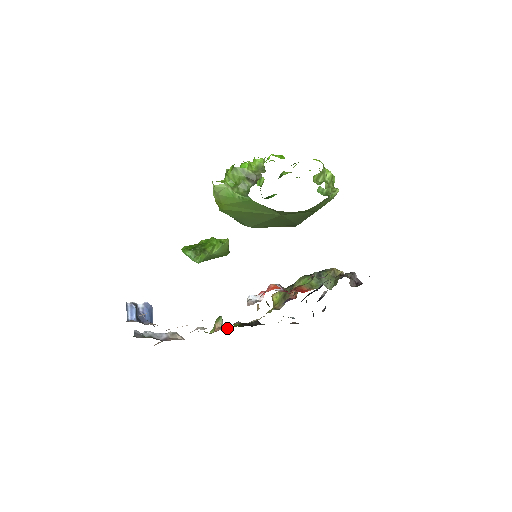
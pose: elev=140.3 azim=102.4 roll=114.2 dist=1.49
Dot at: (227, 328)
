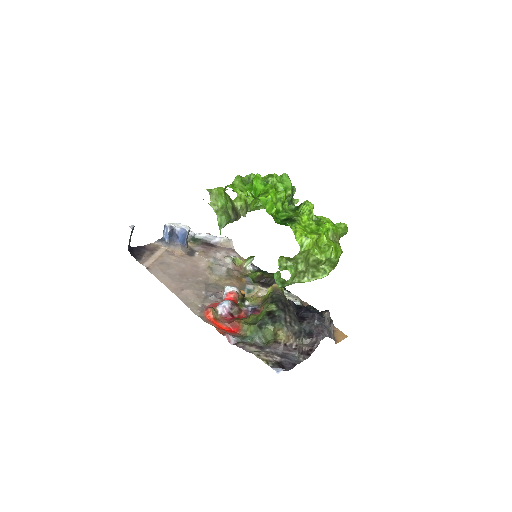
Dot at: (248, 271)
